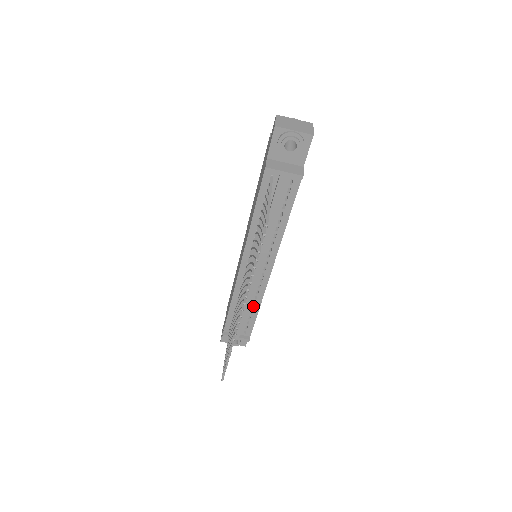
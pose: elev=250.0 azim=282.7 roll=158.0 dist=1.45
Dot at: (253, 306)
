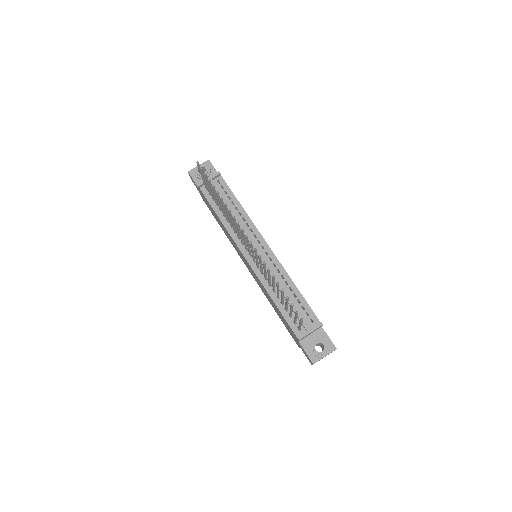
Dot at: (292, 292)
